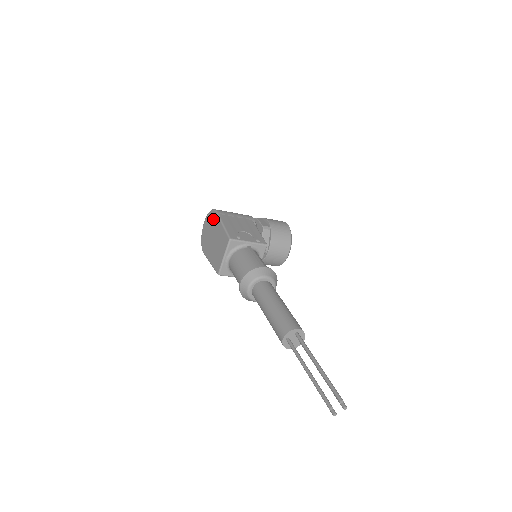
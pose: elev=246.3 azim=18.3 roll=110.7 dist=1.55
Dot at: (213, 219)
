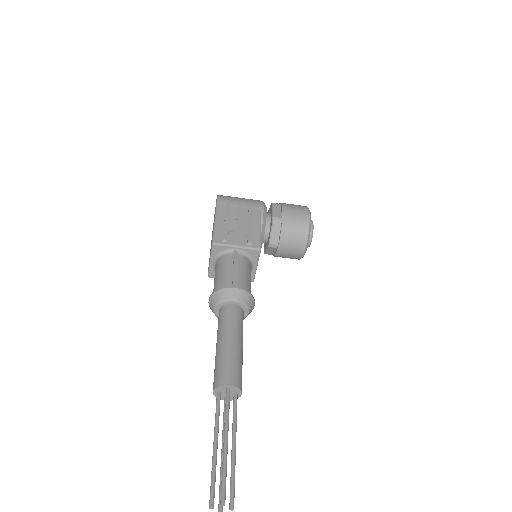
Dot at: occluded
